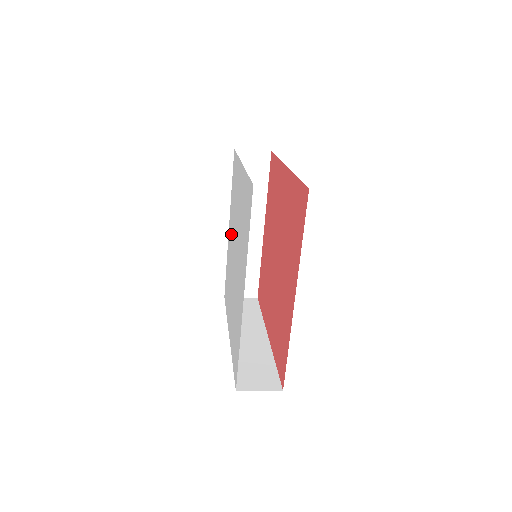
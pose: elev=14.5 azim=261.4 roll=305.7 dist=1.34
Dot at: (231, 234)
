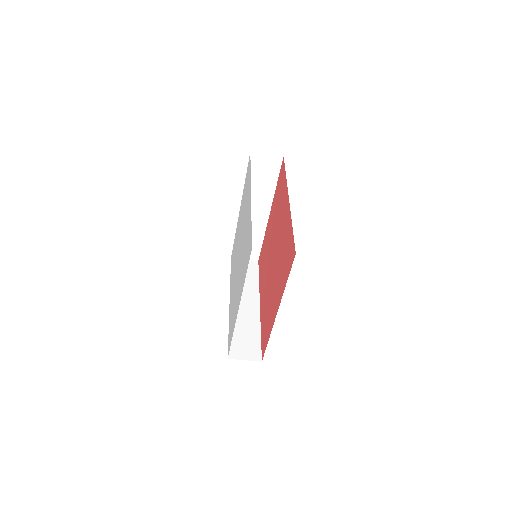
Dot at: (233, 282)
